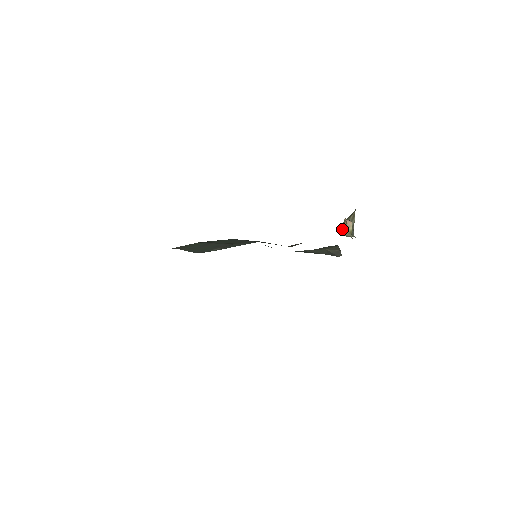
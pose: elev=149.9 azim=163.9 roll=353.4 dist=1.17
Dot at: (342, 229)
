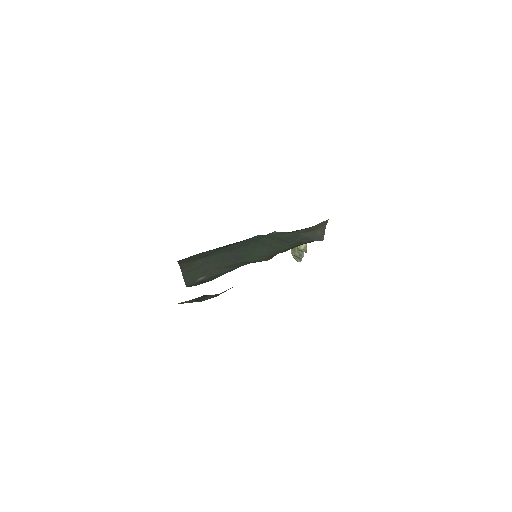
Dot at: occluded
